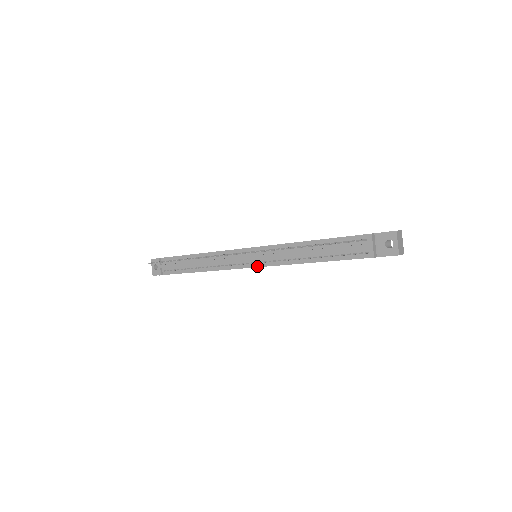
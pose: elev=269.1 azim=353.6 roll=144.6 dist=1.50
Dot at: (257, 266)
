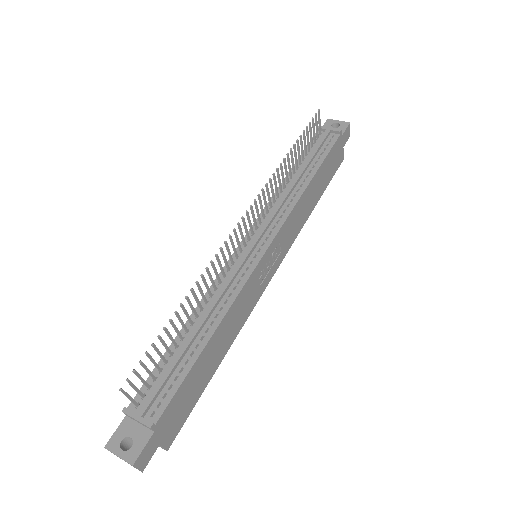
Dot at: (271, 239)
